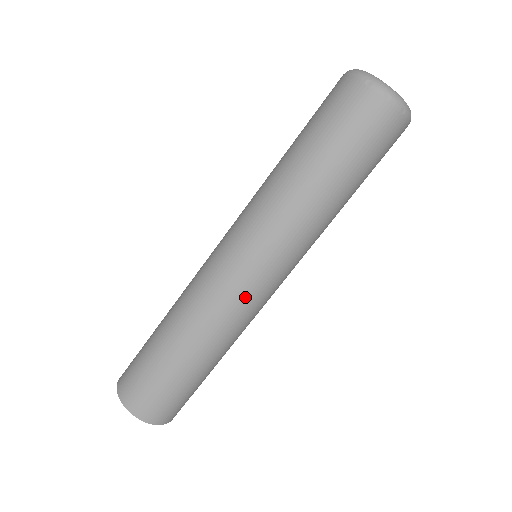
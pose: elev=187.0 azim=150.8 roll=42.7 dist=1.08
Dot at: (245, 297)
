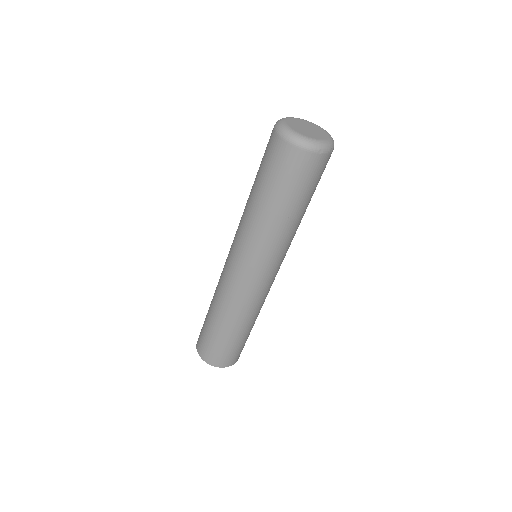
Dot at: occluded
